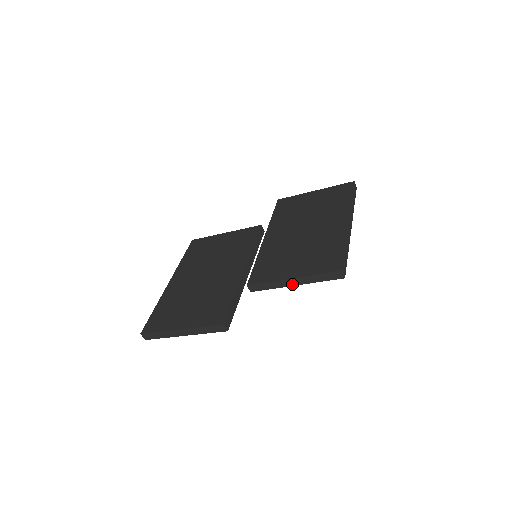
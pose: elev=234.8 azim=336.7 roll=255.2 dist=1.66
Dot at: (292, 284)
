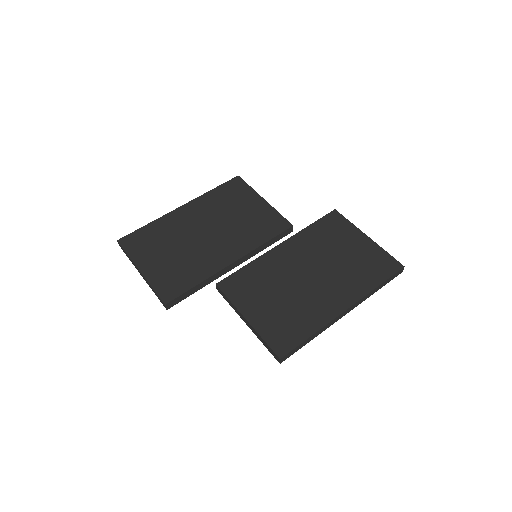
Dot at: (245, 321)
